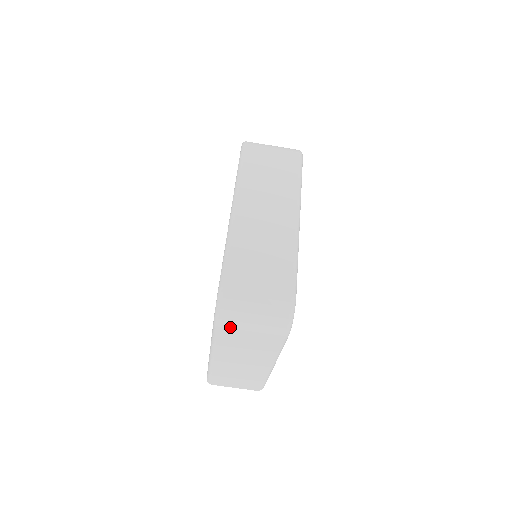
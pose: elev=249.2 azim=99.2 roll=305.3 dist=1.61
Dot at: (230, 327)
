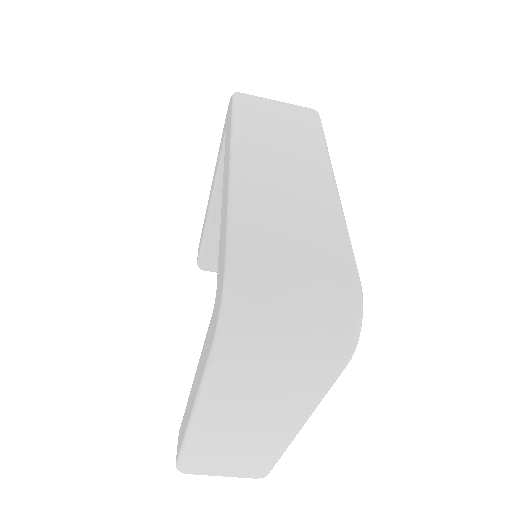
Dot at: (246, 346)
